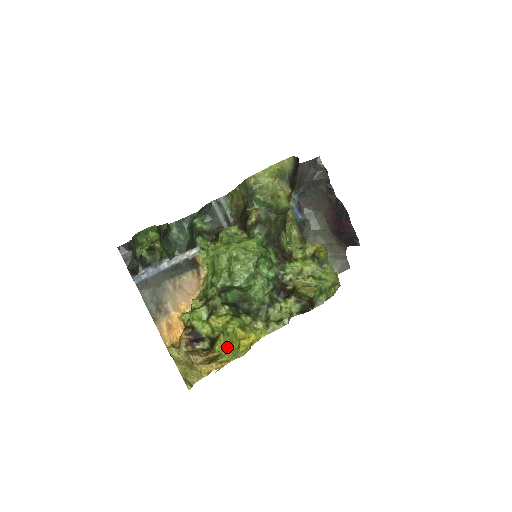
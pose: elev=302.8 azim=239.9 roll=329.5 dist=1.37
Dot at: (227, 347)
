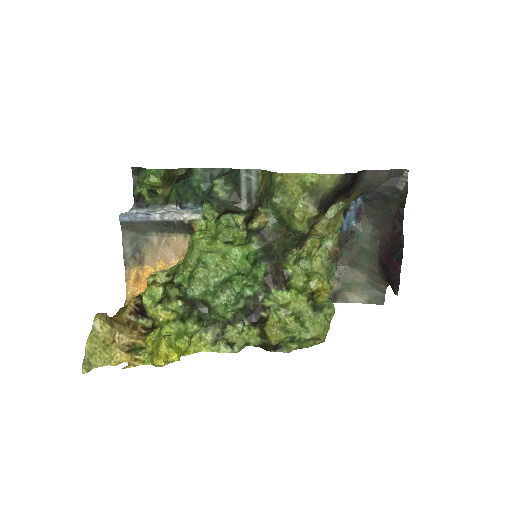
Dot at: (153, 346)
